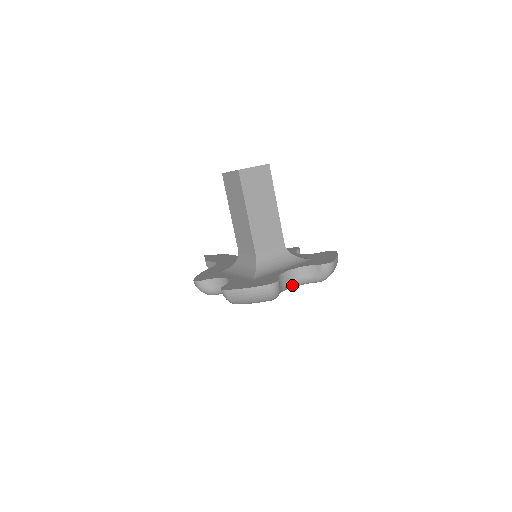
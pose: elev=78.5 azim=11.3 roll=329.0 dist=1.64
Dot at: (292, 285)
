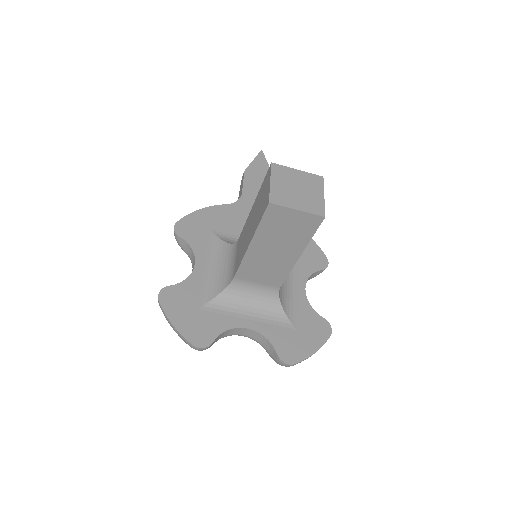
Dot at: (243, 335)
